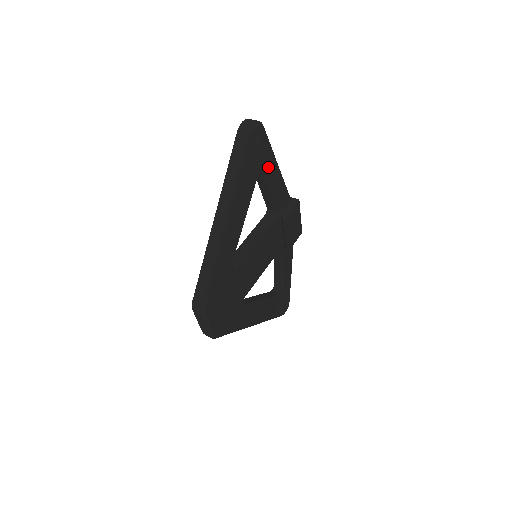
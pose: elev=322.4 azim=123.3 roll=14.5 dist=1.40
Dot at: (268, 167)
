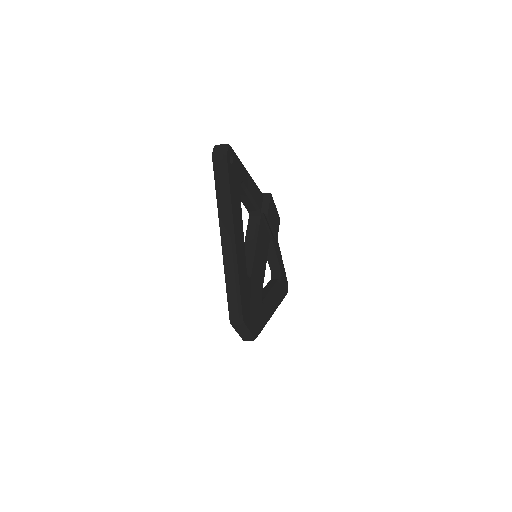
Dot at: (243, 178)
